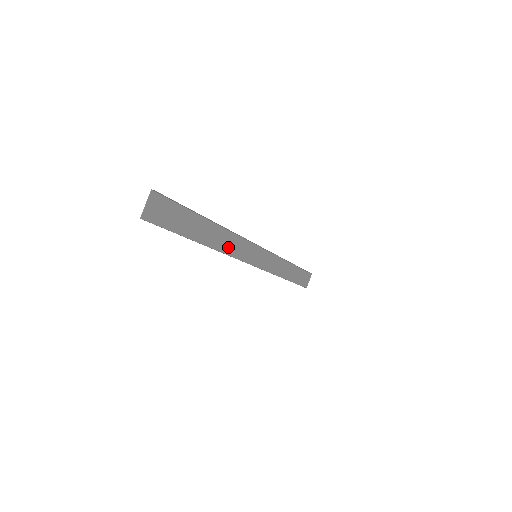
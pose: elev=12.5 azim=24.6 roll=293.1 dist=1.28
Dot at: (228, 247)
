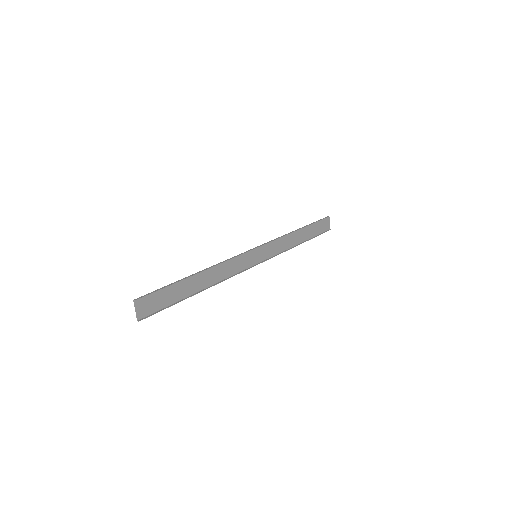
Dot at: (224, 273)
